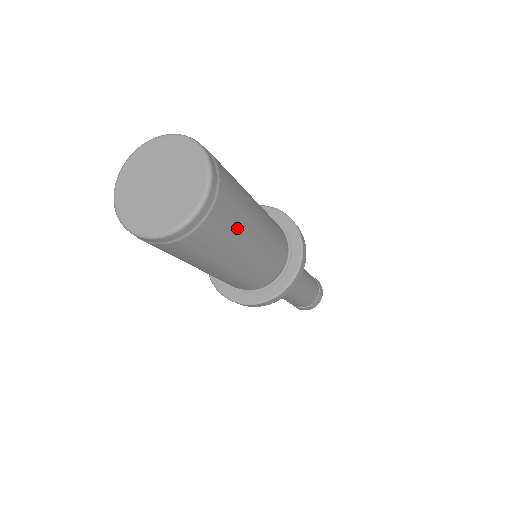
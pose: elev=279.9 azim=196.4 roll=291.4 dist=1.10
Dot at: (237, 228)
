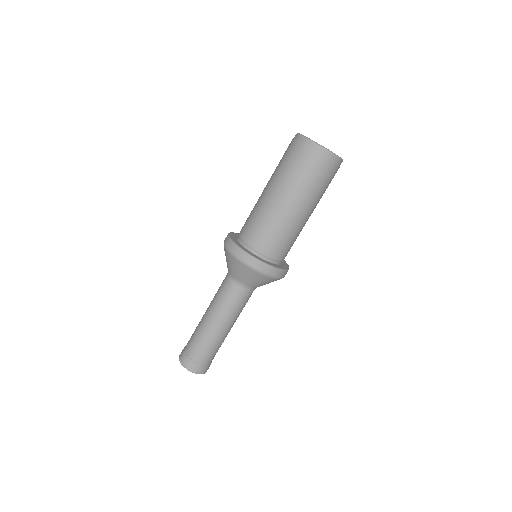
Dot at: occluded
